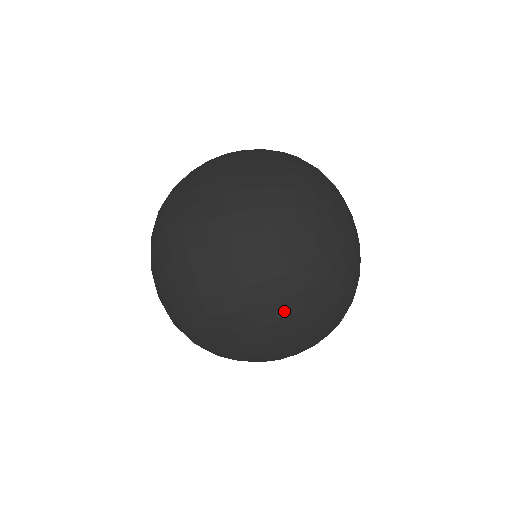
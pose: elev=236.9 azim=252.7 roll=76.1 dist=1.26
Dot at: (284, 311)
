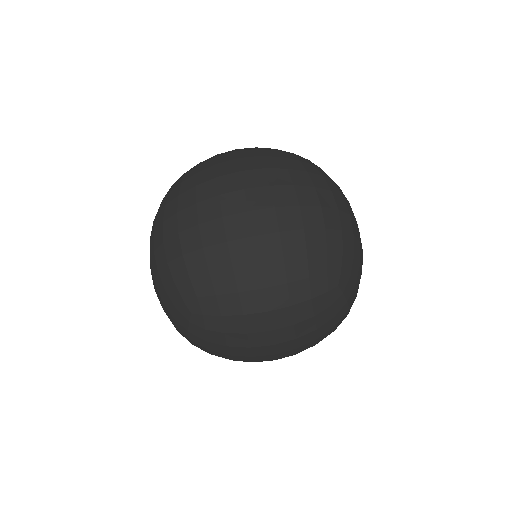
Dot at: (302, 342)
